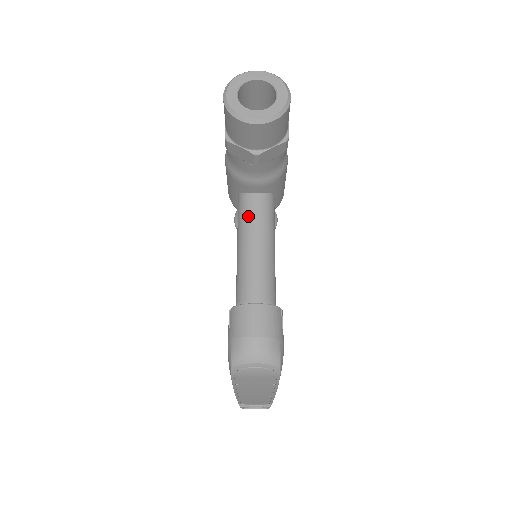
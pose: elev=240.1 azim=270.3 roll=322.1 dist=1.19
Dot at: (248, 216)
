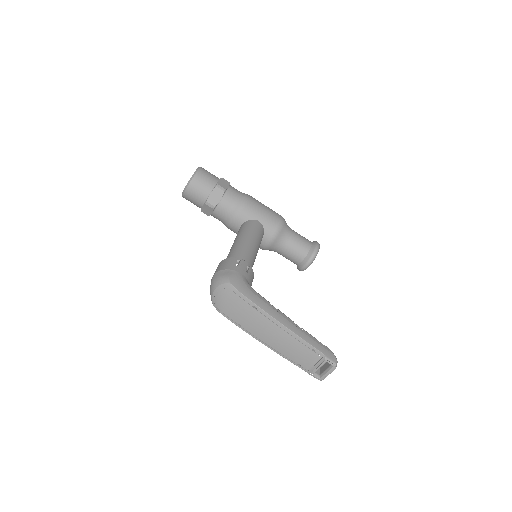
Dot at: occluded
